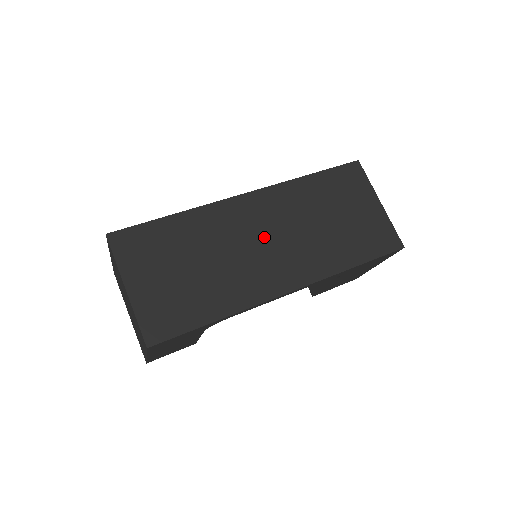
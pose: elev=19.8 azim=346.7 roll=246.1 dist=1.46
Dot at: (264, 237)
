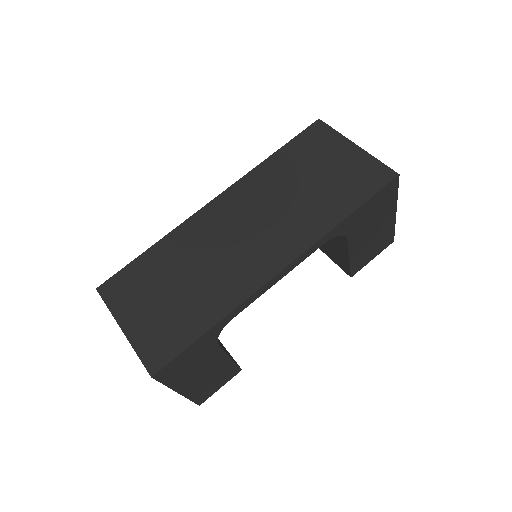
Dot at: (241, 230)
